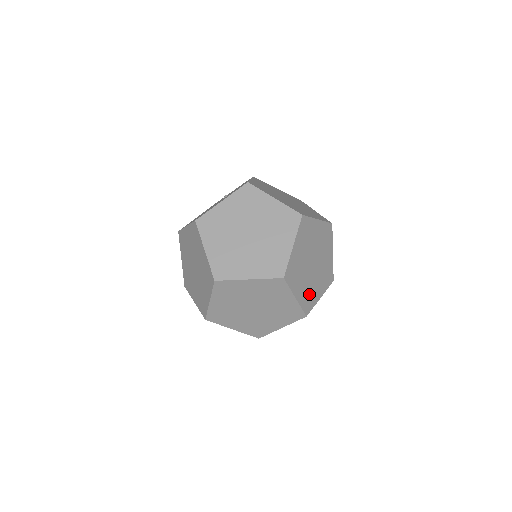
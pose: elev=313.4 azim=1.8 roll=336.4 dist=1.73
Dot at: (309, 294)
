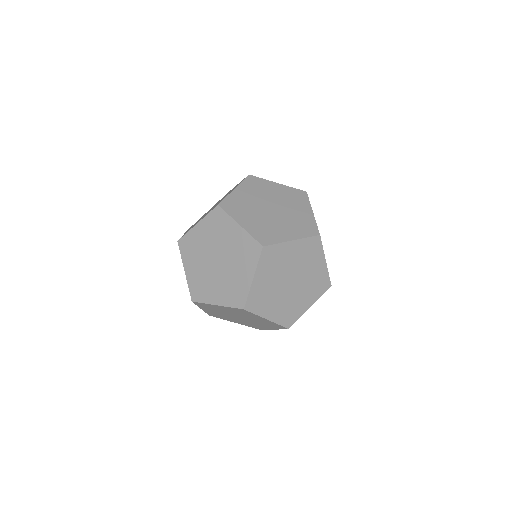
Dot at: (315, 284)
